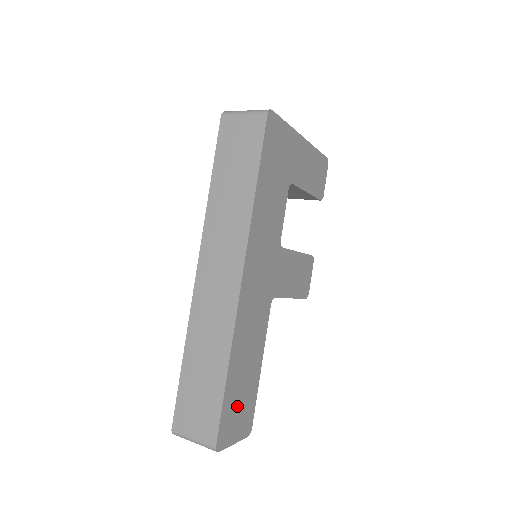
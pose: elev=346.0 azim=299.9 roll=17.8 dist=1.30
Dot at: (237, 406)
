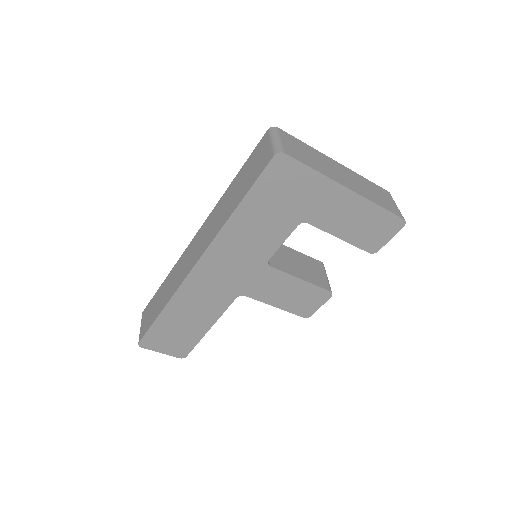
Dot at: (170, 335)
